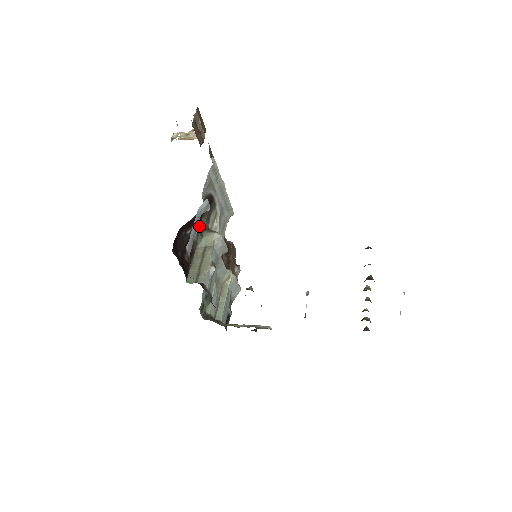
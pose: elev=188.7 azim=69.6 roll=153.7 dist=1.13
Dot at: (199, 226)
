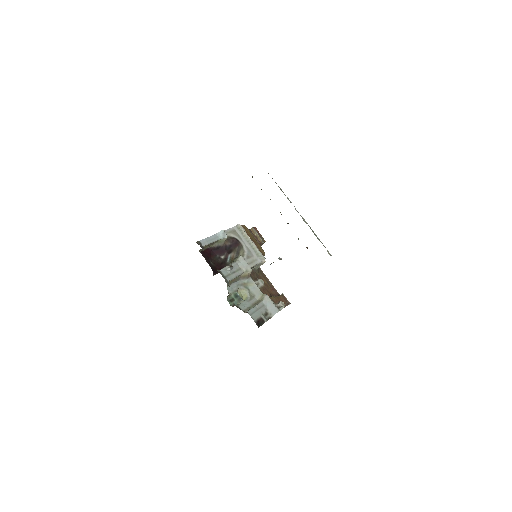
Dot at: (231, 256)
